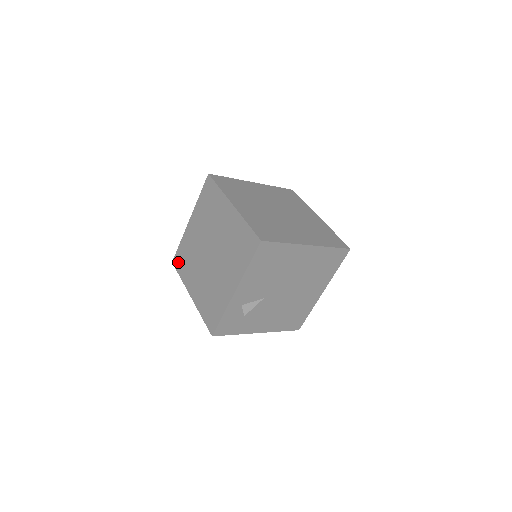
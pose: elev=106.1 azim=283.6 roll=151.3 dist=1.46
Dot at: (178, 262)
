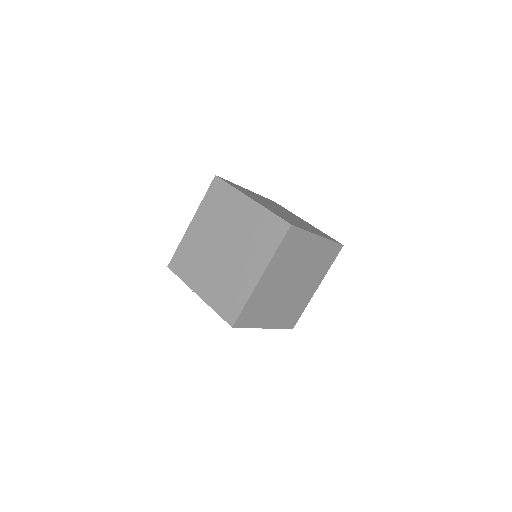
Dot at: (215, 188)
